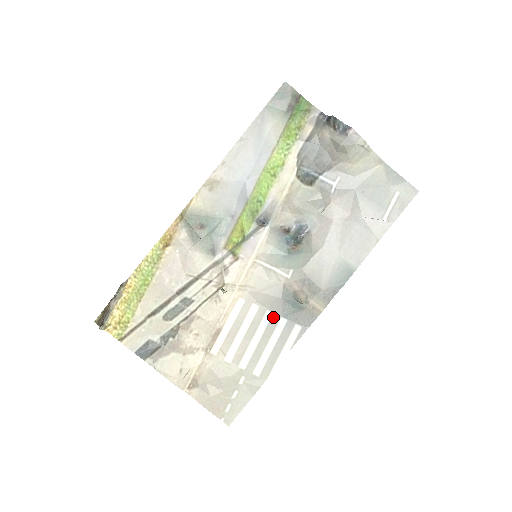
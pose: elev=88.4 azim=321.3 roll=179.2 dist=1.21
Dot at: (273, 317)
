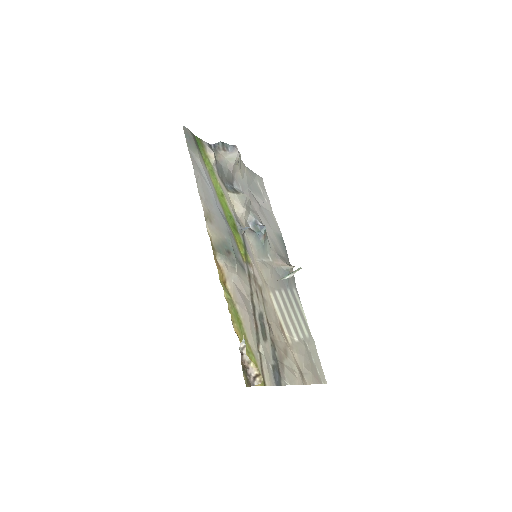
Dot at: (285, 292)
